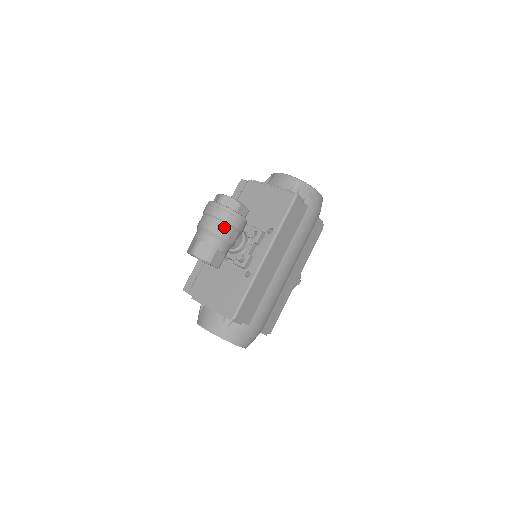
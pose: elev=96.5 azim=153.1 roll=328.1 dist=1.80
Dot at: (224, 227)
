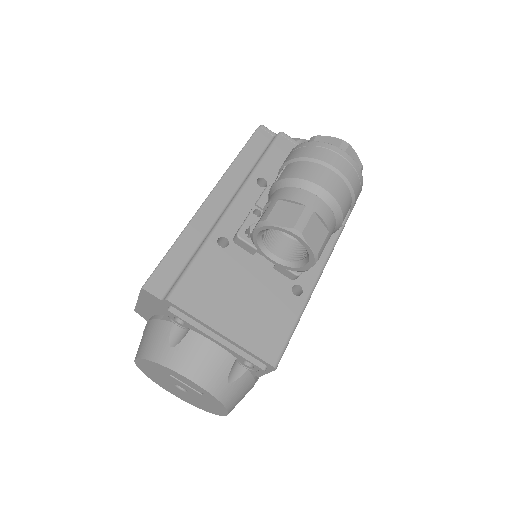
Dot at: (348, 201)
